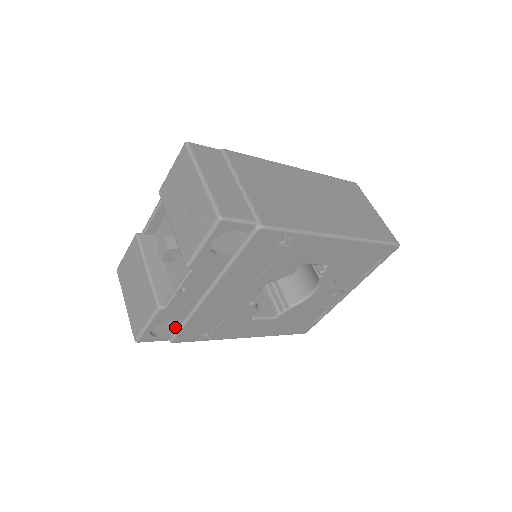
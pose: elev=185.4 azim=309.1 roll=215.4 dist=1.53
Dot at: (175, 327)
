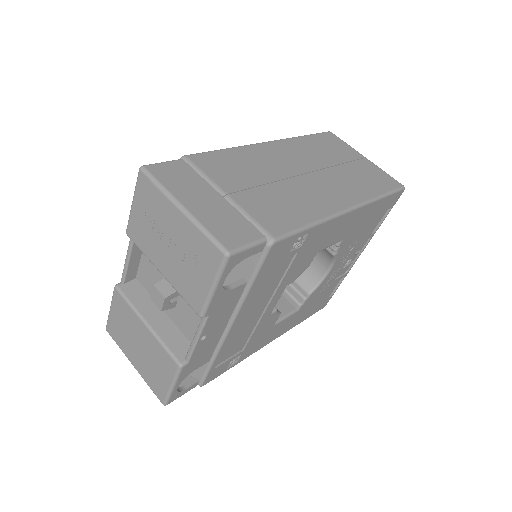
Dot at: (200, 371)
